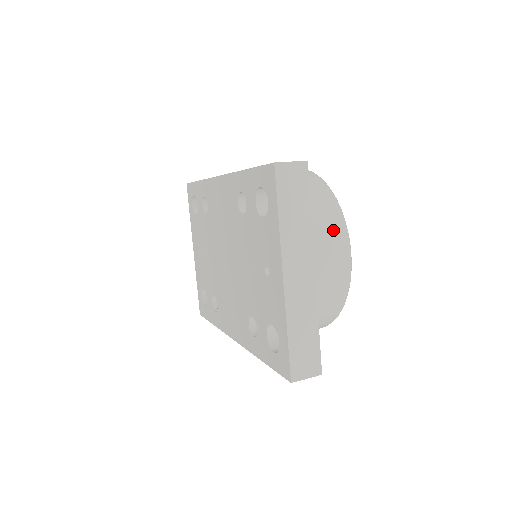
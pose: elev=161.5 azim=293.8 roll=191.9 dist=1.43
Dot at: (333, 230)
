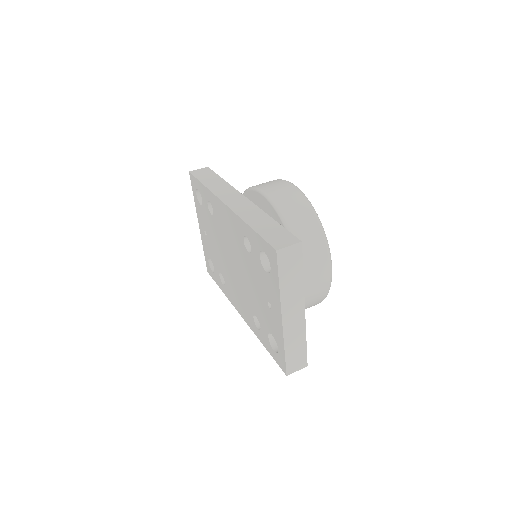
Dot at: (319, 258)
